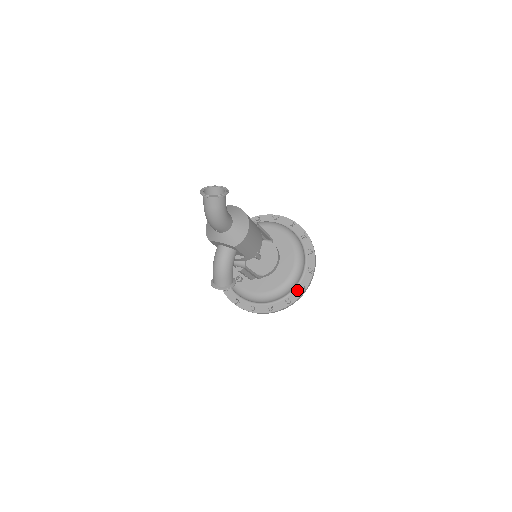
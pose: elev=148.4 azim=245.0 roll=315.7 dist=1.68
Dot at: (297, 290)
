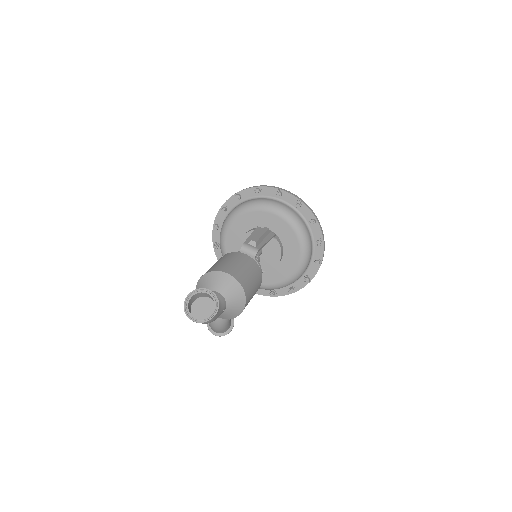
Dot at: (301, 280)
